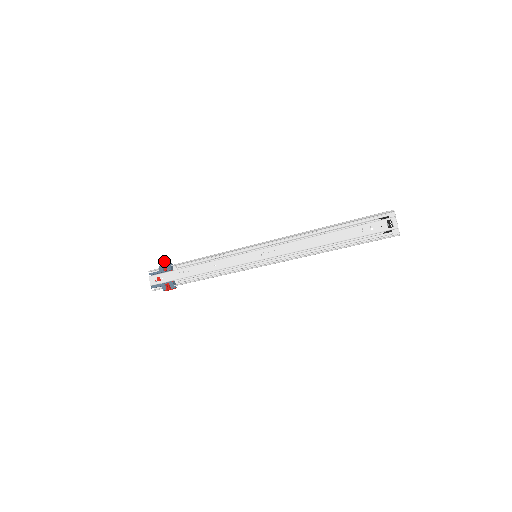
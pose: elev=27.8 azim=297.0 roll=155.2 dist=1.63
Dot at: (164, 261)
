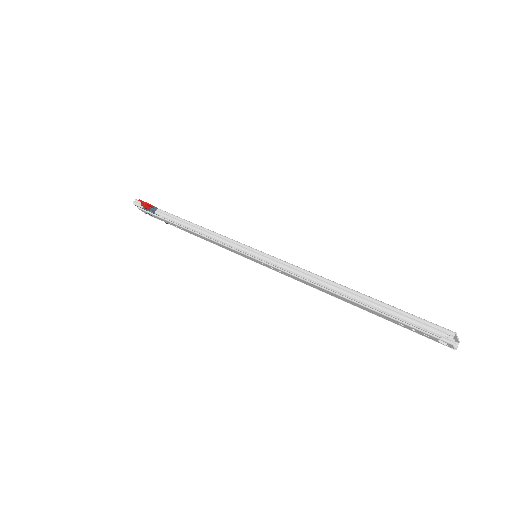
Dot at: (144, 207)
